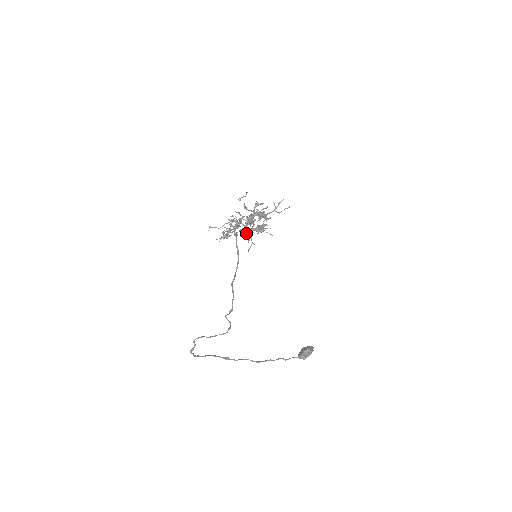
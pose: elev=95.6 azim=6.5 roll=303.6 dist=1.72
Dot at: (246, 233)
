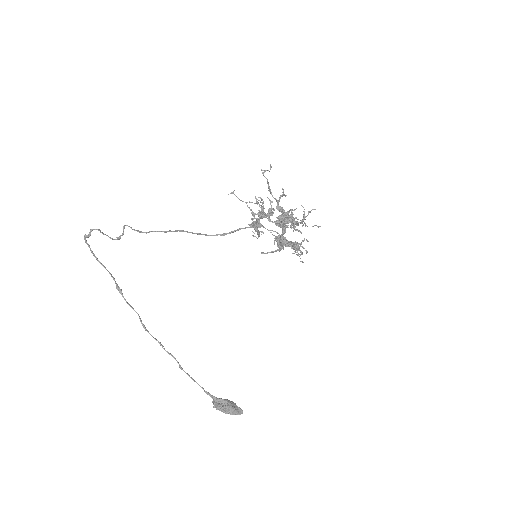
Dot at: (277, 239)
